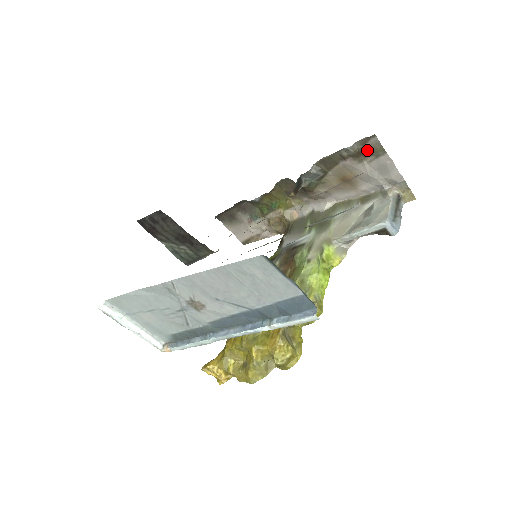
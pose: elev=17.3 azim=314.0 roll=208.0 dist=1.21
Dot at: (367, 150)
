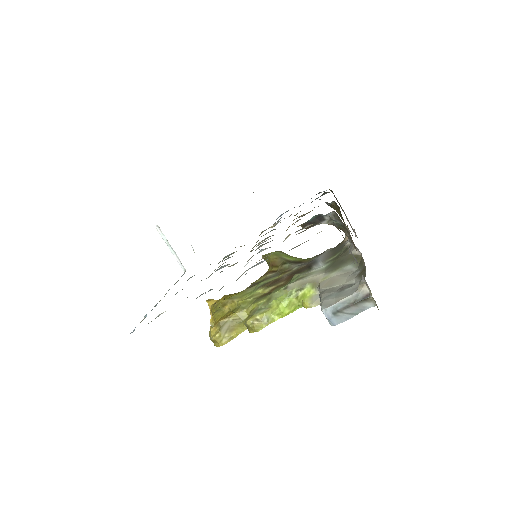
Dot at: occluded
